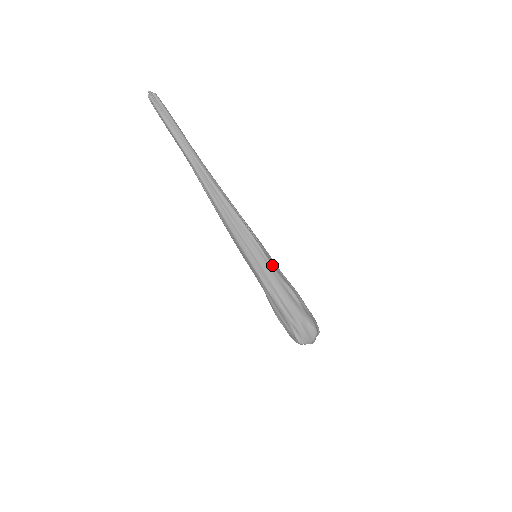
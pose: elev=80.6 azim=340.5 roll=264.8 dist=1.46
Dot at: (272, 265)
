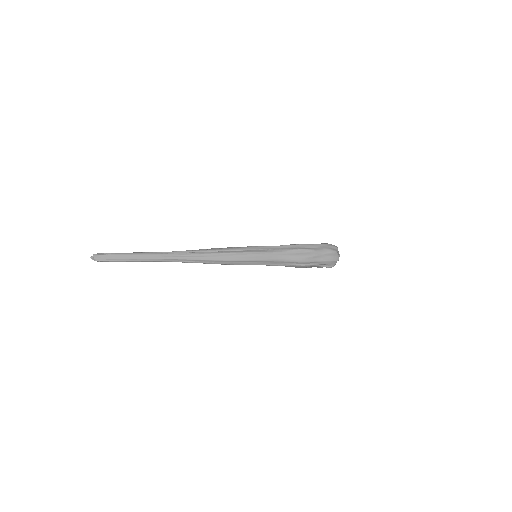
Dot at: (271, 252)
